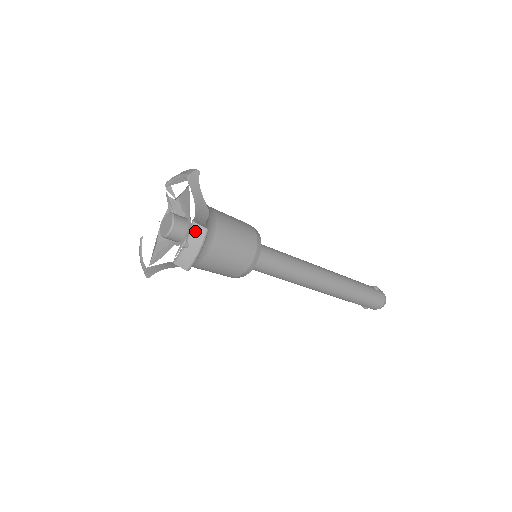
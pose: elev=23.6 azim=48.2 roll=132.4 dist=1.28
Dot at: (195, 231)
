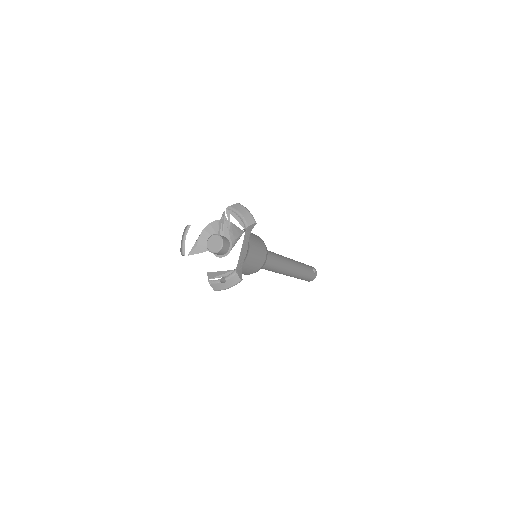
Dot at: (234, 278)
